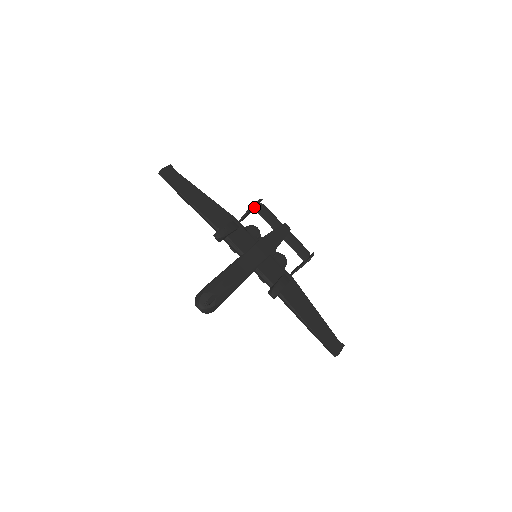
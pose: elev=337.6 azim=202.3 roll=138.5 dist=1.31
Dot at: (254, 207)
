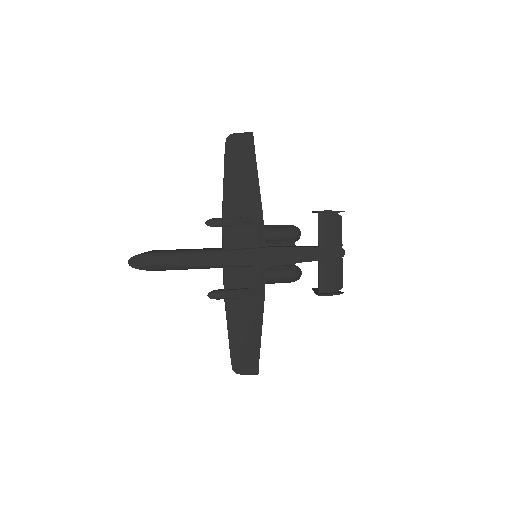
Dot at: (319, 214)
